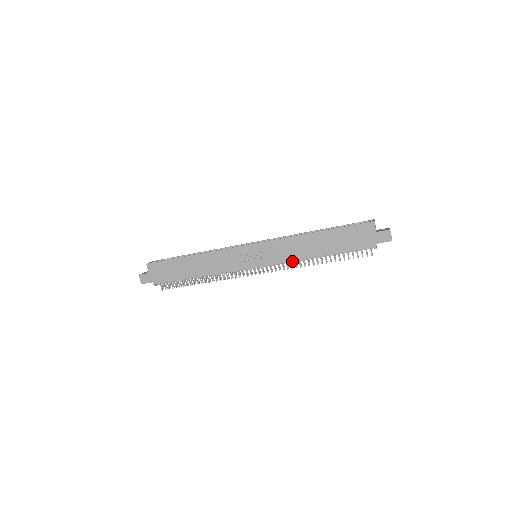
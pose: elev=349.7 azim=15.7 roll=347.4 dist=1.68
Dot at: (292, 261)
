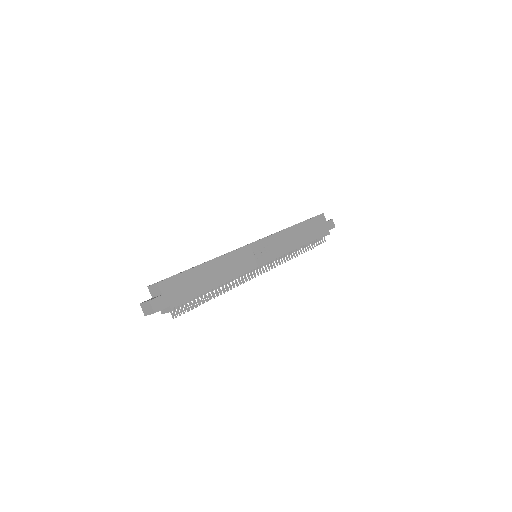
Dot at: (283, 255)
